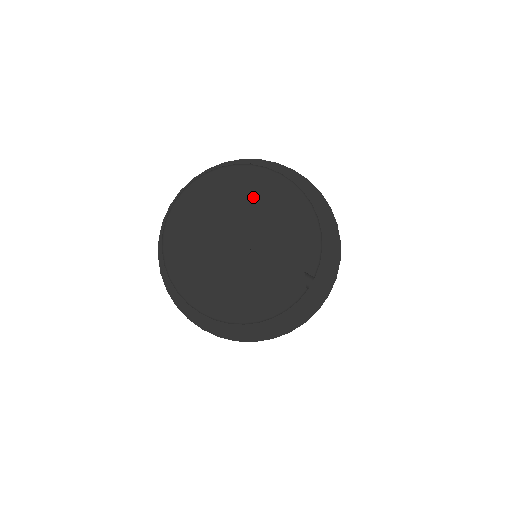
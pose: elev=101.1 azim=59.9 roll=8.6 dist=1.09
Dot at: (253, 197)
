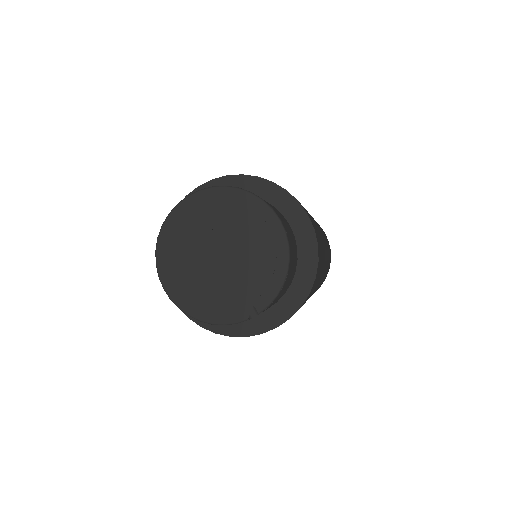
Dot at: (249, 226)
